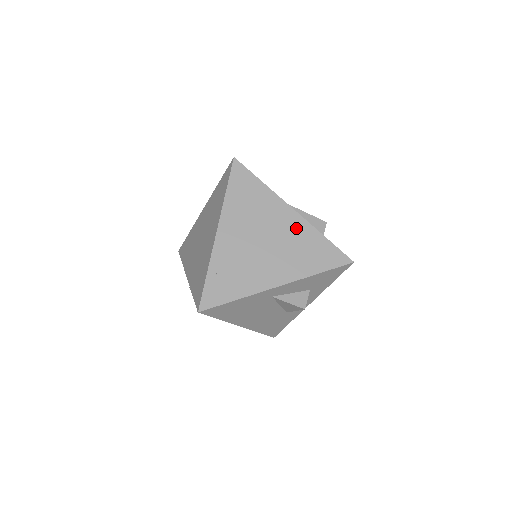
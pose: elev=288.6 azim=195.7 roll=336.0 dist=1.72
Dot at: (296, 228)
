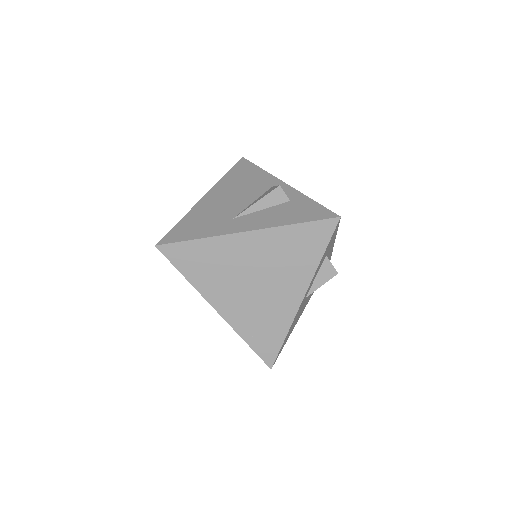
Dot at: (266, 244)
